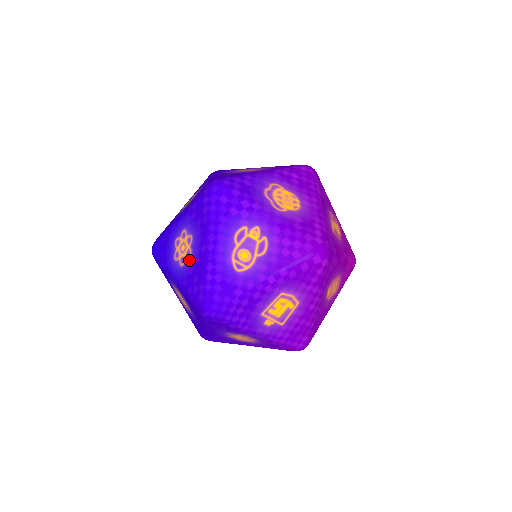
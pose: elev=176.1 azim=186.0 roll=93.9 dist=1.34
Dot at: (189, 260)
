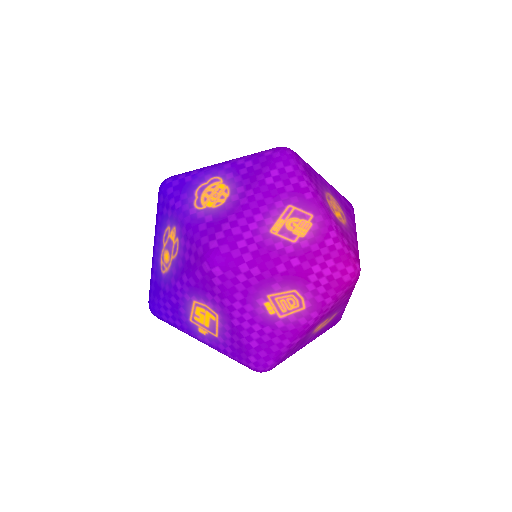
Dot at: occluded
